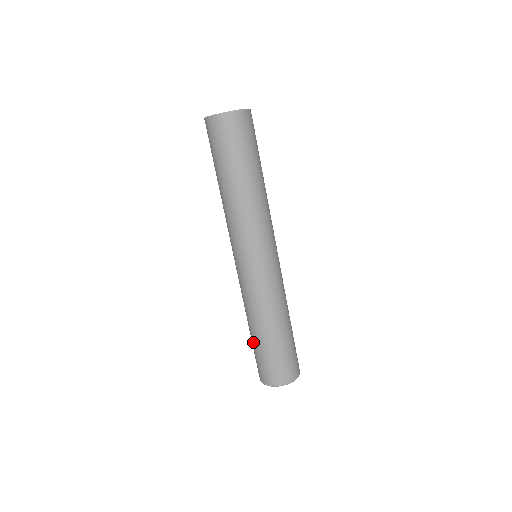
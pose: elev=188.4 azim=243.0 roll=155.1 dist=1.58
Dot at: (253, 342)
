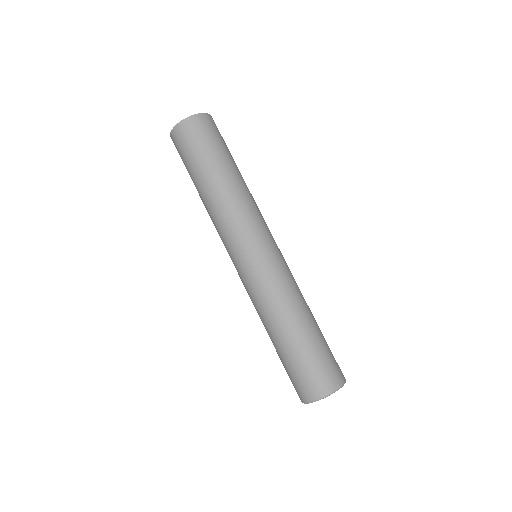
Dot at: (277, 353)
